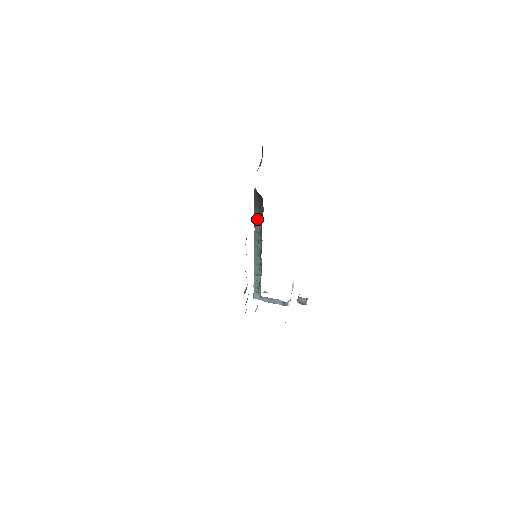
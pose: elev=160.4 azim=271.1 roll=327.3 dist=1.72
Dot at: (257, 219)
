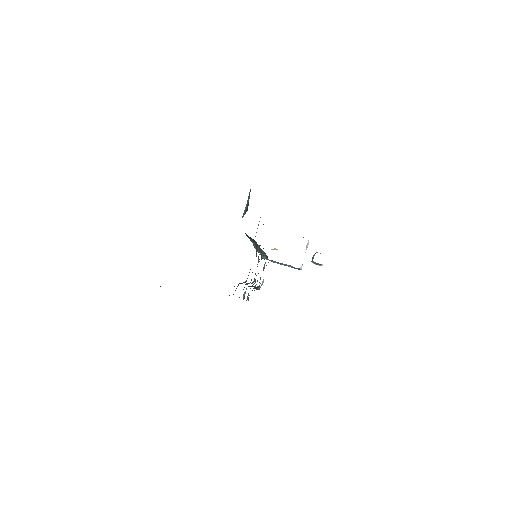
Dot at: (251, 239)
